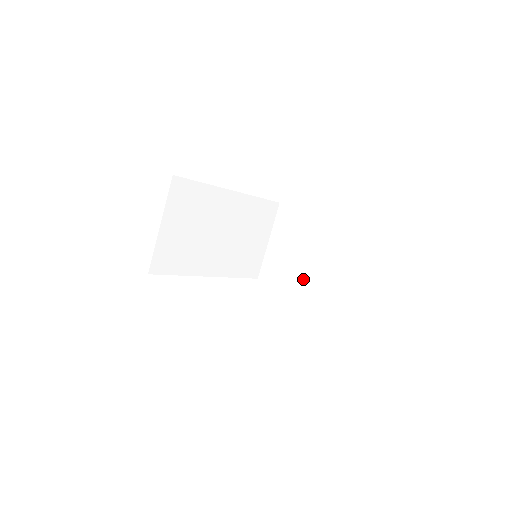
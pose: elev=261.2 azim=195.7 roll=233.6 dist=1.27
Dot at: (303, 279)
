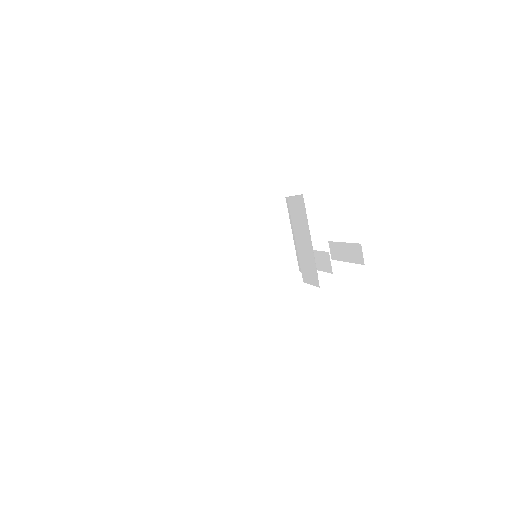
Dot at: (303, 260)
